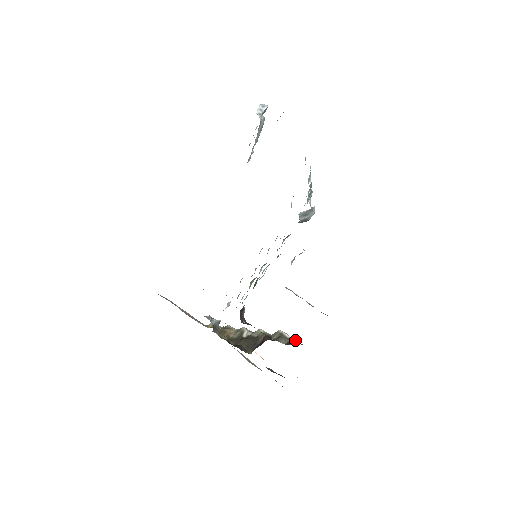
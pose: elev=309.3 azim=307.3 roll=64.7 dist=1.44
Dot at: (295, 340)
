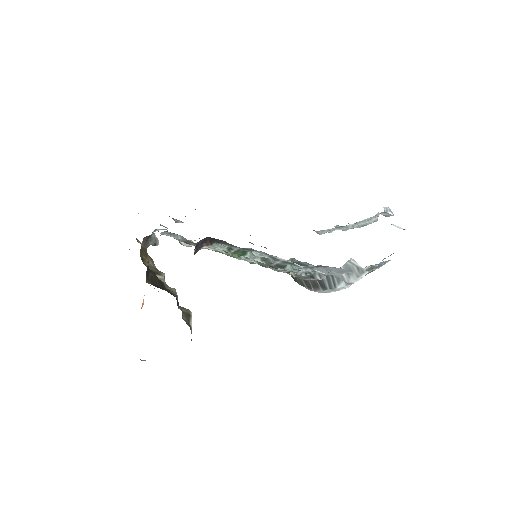
Dot at: occluded
